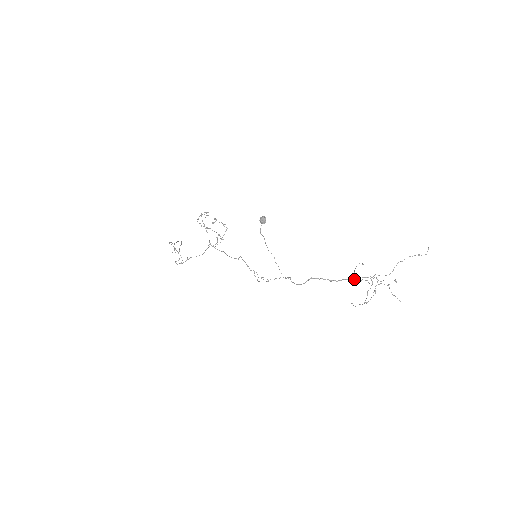
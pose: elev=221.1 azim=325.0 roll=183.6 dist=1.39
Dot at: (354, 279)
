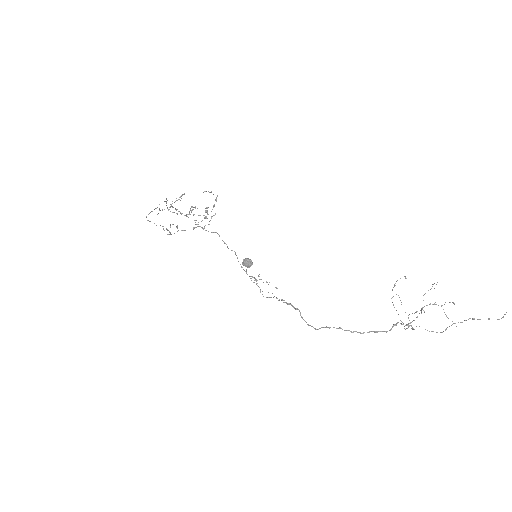
Dot at: (386, 332)
